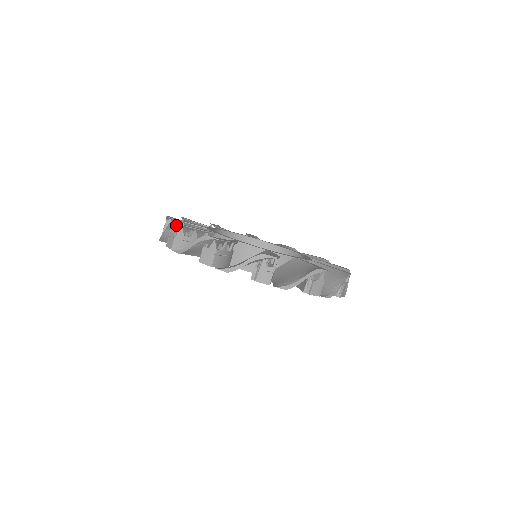
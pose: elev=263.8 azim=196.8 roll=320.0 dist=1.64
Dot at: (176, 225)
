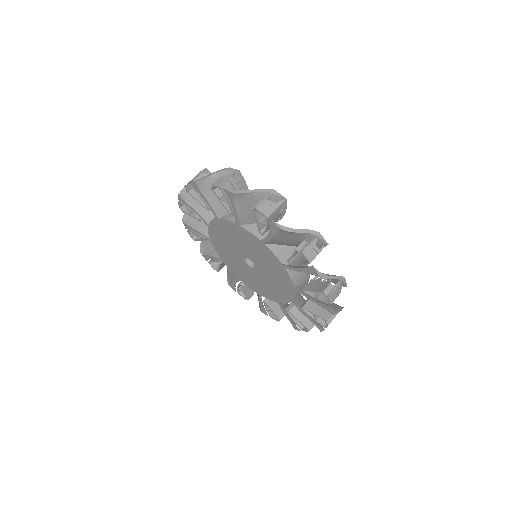
Dot at: occluded
